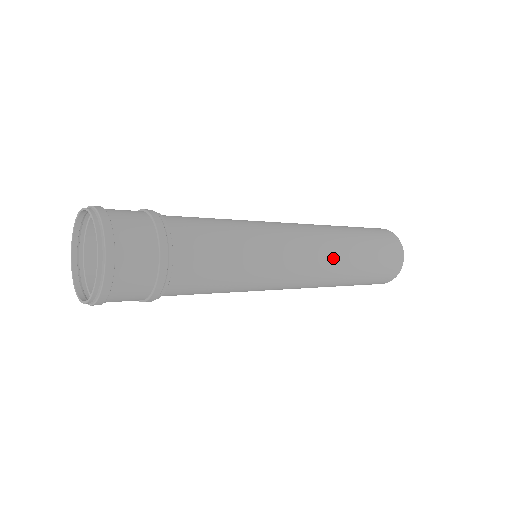
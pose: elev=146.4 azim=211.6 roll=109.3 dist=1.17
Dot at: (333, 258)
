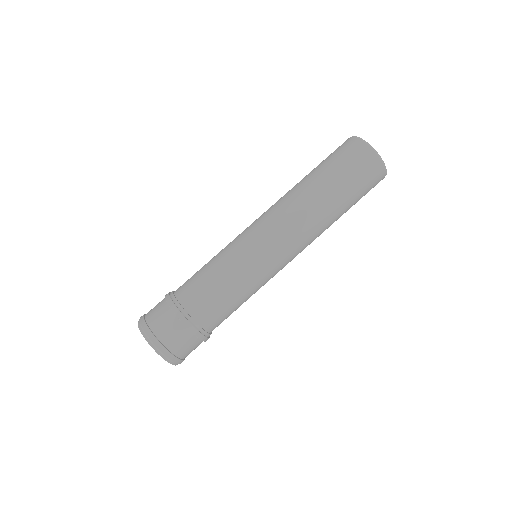
Dot at: (316, 234)
